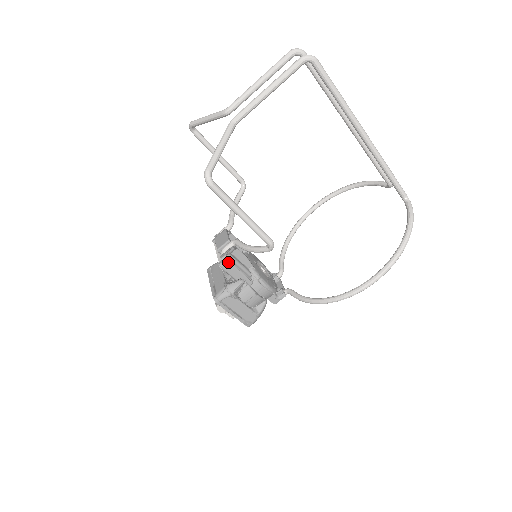
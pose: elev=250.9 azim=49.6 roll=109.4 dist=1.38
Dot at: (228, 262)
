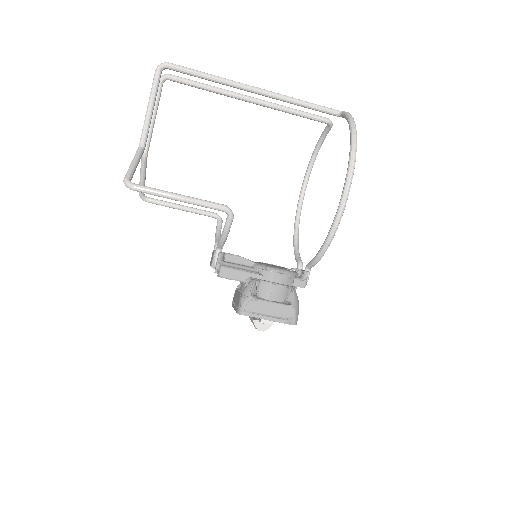
Dot at: (223, 268)
